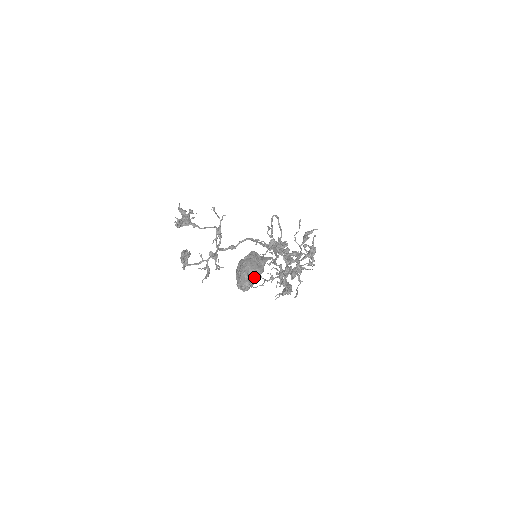
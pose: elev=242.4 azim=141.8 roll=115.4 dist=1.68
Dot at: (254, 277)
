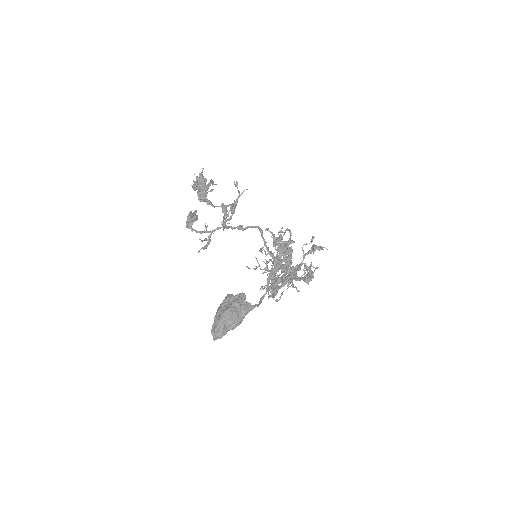
Dot at: (230, 328)
